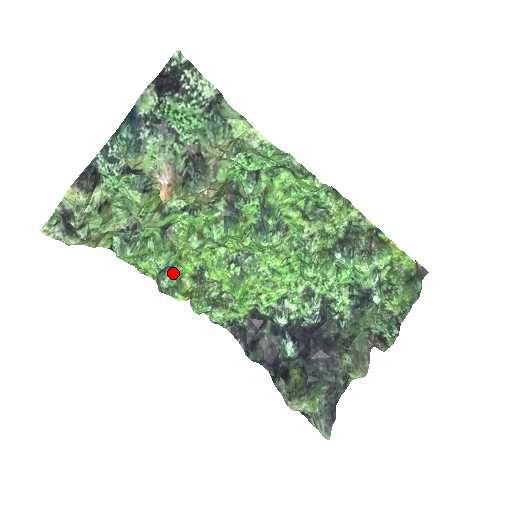
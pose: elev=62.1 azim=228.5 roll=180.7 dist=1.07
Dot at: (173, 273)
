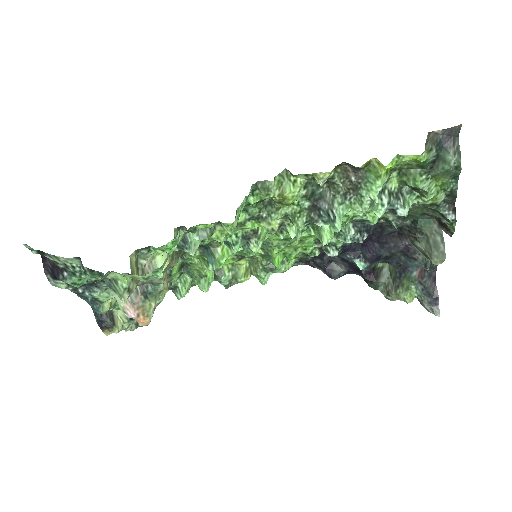
Dot at: (223, 272)
